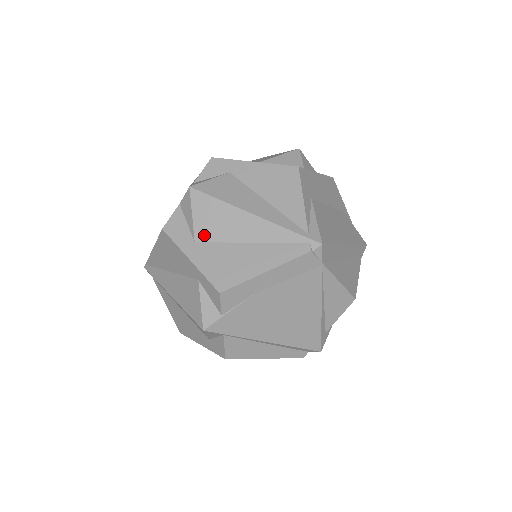
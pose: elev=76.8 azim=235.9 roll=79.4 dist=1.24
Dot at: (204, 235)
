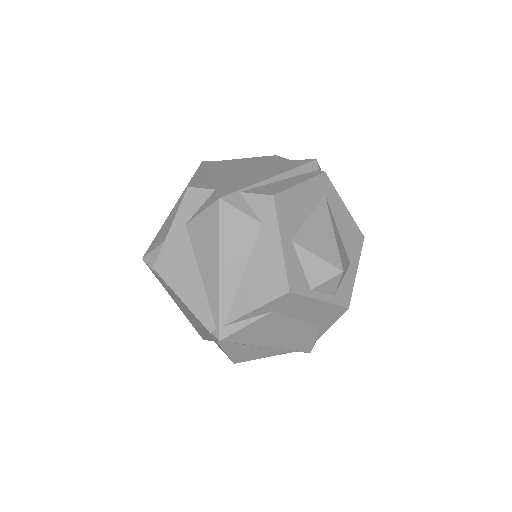
Dot at: (193, 231)
